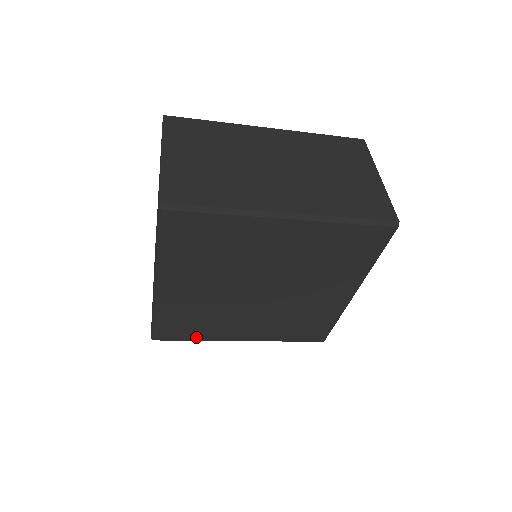
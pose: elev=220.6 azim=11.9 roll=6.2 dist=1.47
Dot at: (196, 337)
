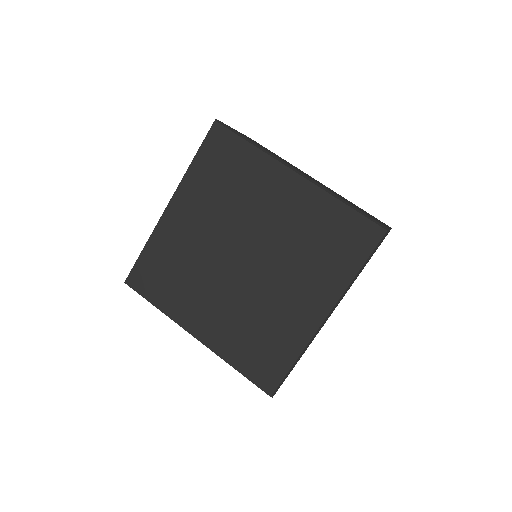
Dot at: (160, 302)
